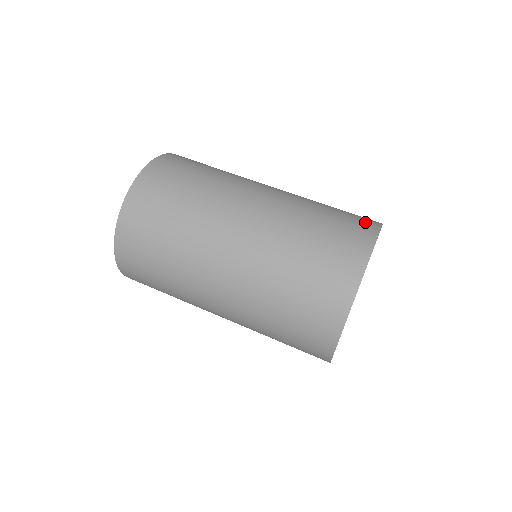
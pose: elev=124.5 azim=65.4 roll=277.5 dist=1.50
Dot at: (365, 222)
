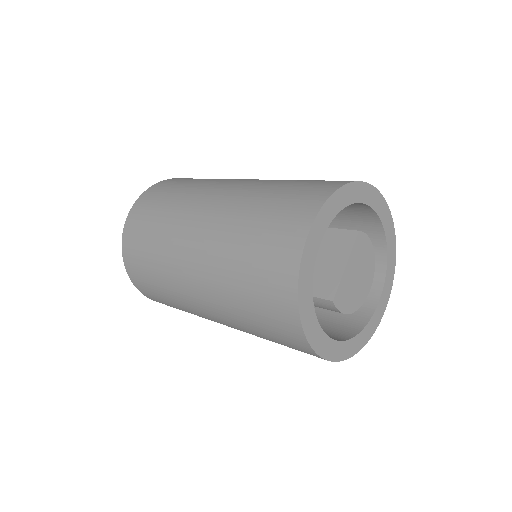
Dot at: (323, 186)
